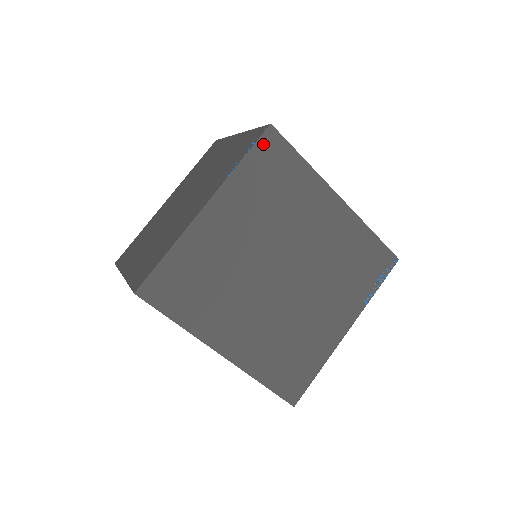
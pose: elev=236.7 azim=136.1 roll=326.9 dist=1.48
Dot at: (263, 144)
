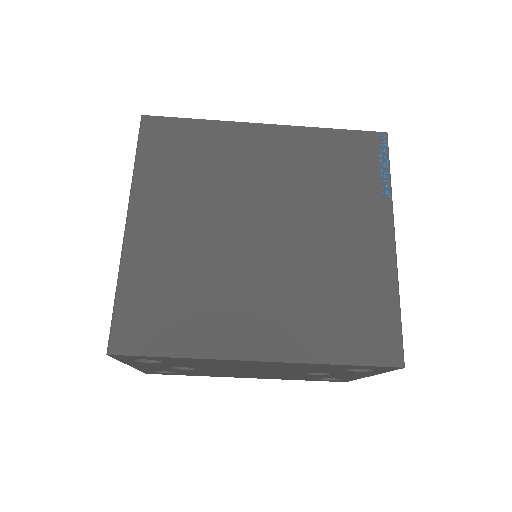
Dot at: (146, 135)
